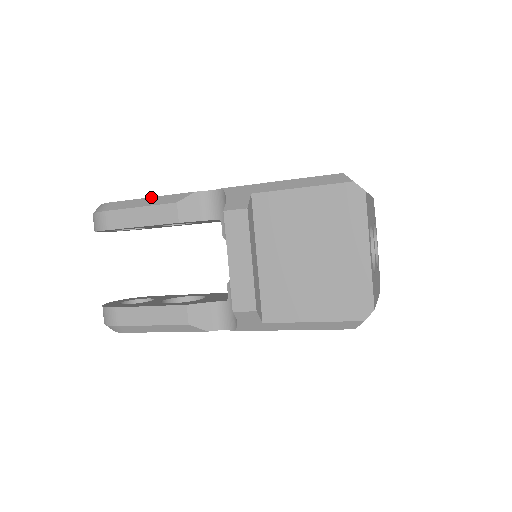
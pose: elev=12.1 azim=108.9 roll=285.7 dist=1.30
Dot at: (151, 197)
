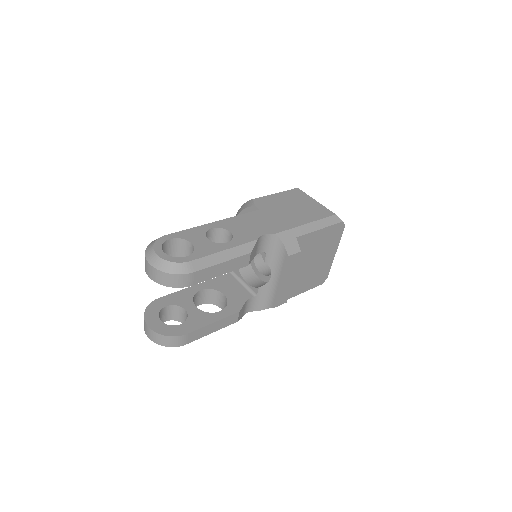
Dot at: (226, 250)
